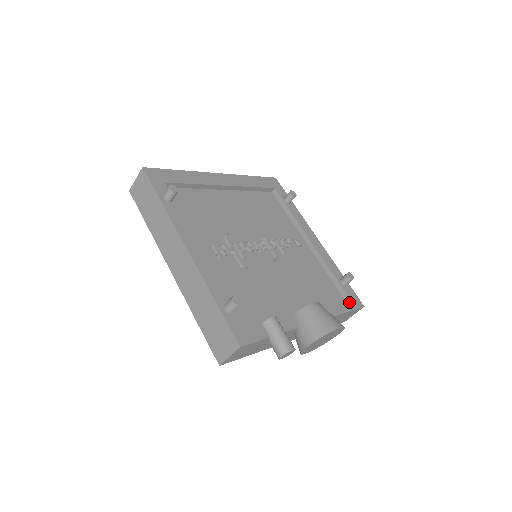
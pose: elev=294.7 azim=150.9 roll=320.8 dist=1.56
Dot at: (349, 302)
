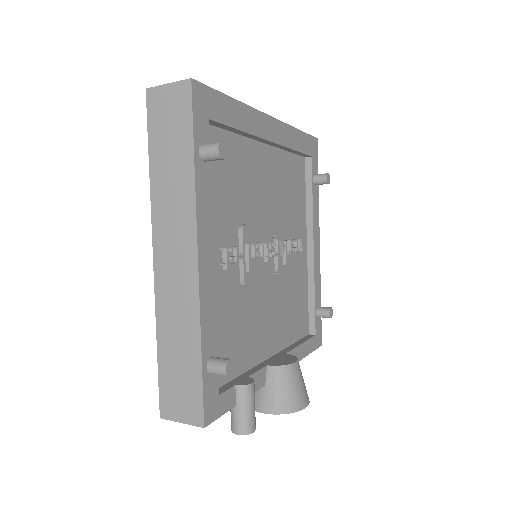
Dot at: (314, 340)
